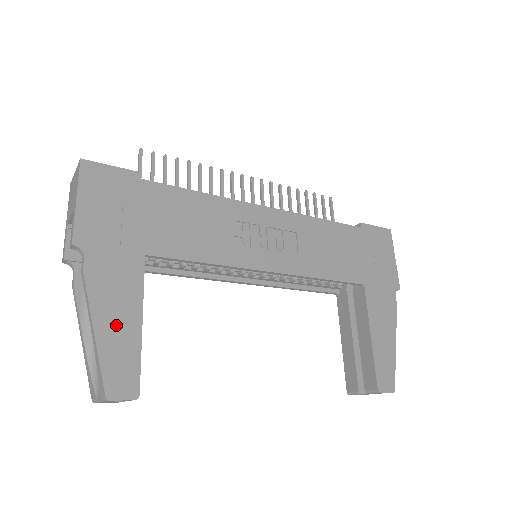
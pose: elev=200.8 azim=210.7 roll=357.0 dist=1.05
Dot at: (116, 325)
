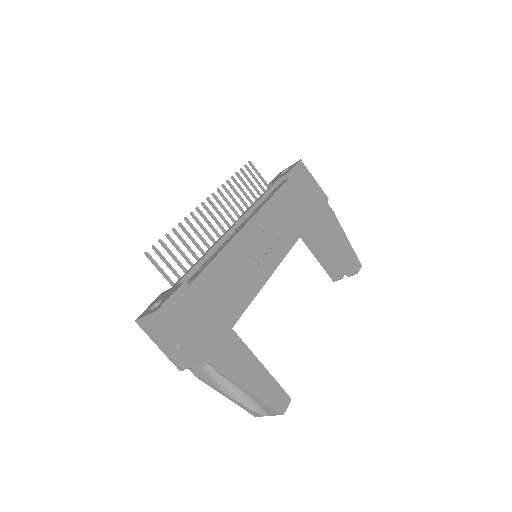
Dot at: (256, 379)
